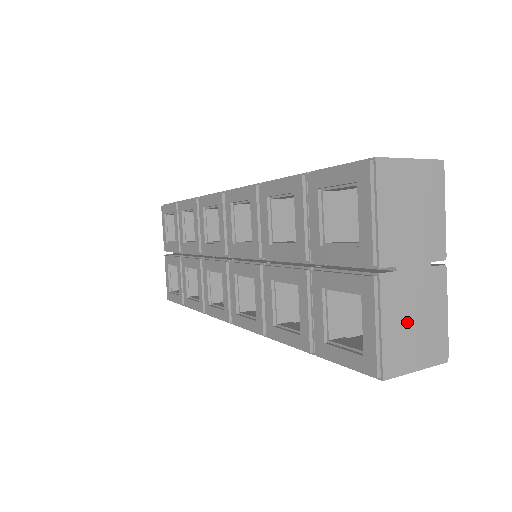
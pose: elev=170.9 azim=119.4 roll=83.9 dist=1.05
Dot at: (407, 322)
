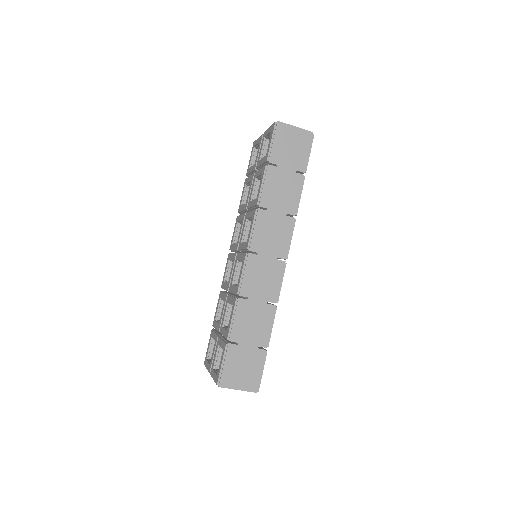
Dot at: occluded
